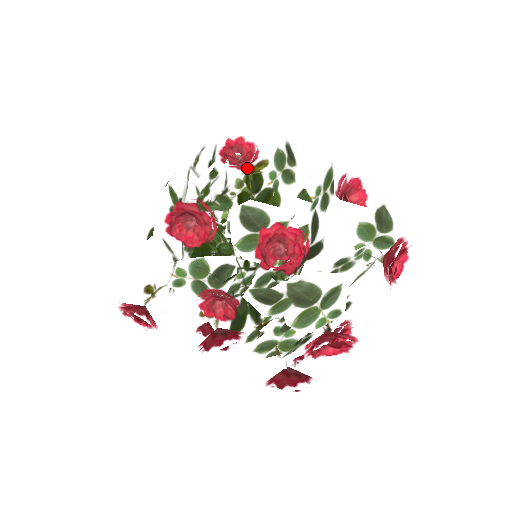
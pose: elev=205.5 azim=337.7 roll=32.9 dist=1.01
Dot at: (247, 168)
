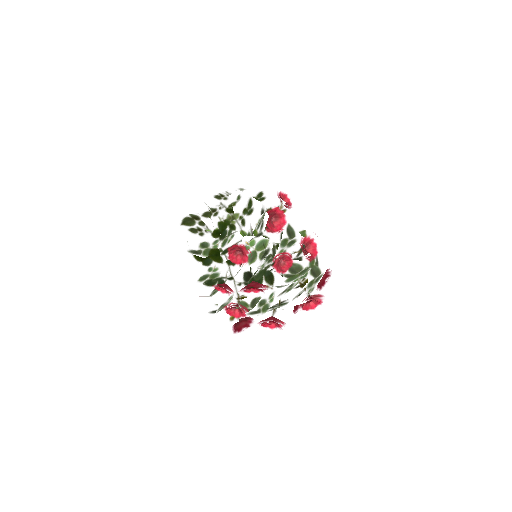
Dot at: occluded
